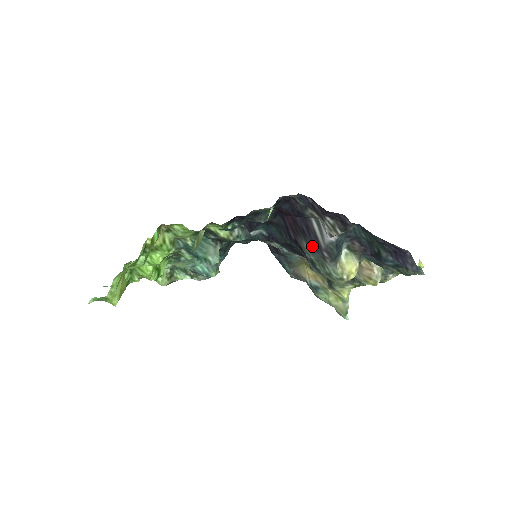
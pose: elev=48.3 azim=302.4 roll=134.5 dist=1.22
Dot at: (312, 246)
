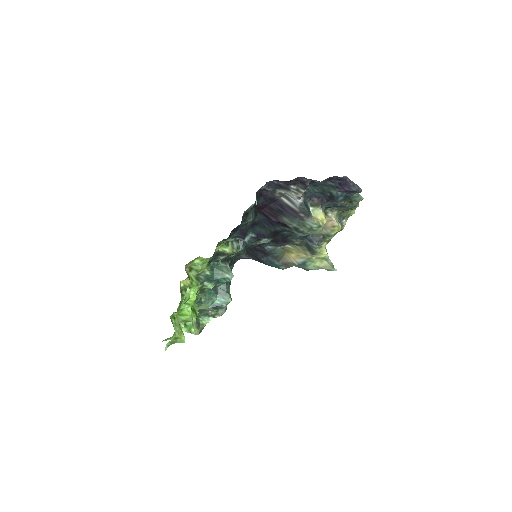
Dot at: (290, 216)
